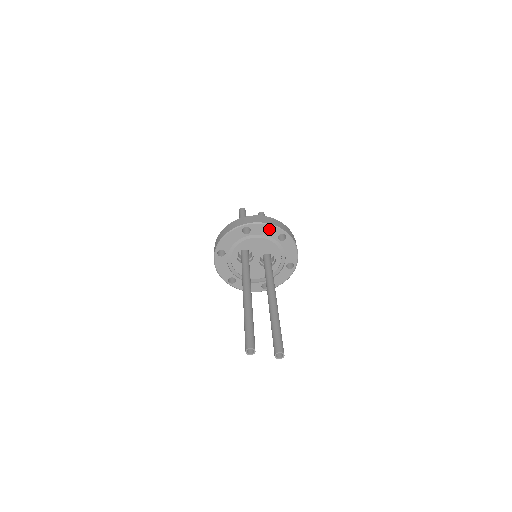
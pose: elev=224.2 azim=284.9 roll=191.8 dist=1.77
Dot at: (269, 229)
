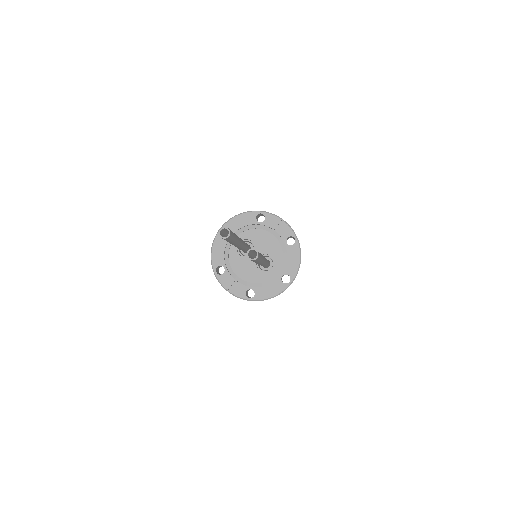
Dot at: (282, 226)
